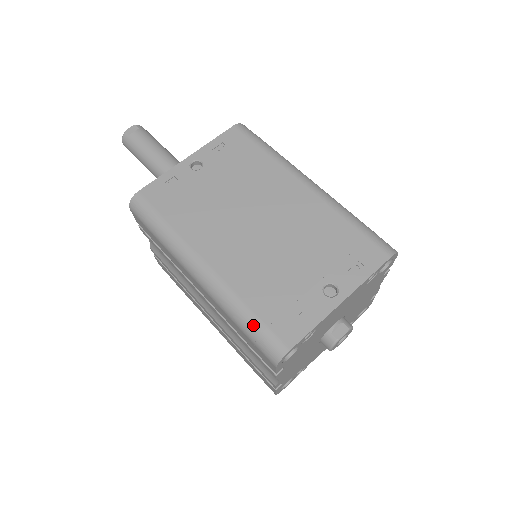
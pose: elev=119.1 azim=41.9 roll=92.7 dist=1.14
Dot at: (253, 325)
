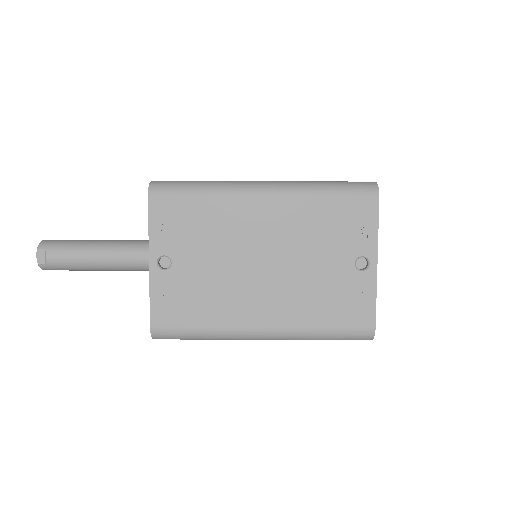
Dot at: (337, 336)
